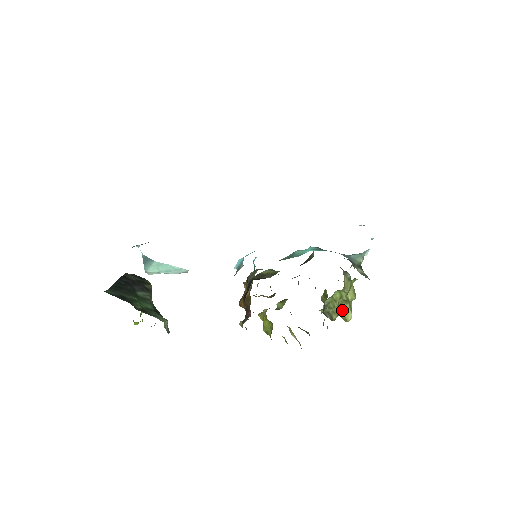
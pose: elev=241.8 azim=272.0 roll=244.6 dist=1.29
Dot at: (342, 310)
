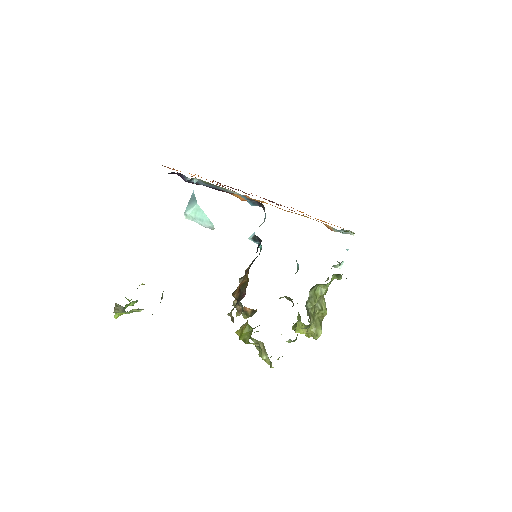
Dot at: (315, 324)
